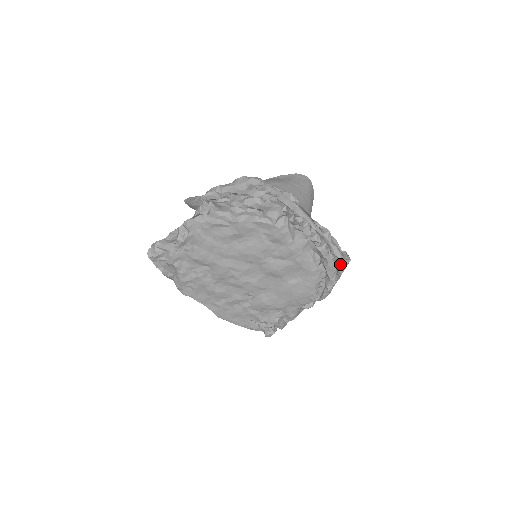
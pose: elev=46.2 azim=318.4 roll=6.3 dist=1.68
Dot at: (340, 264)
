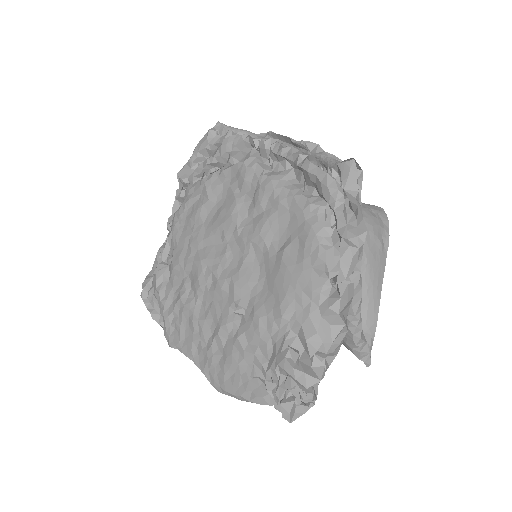
Dot at: (342, 176)
